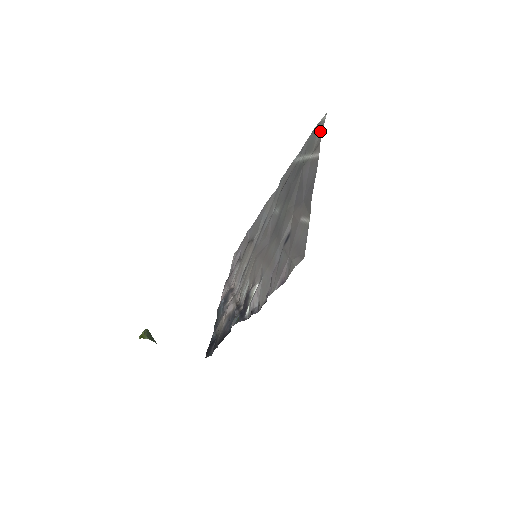
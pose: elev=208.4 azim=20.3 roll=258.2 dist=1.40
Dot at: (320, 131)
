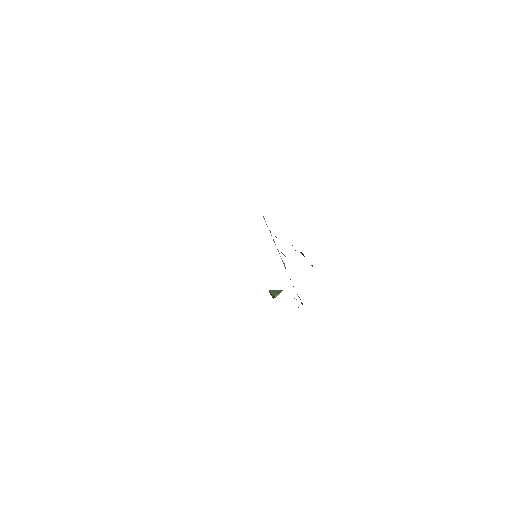
Dot at: occluded
